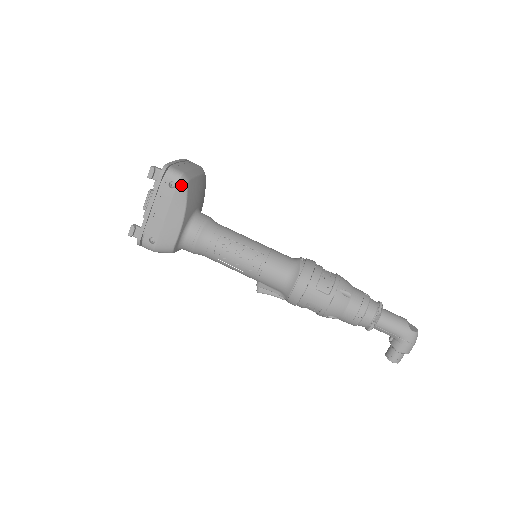
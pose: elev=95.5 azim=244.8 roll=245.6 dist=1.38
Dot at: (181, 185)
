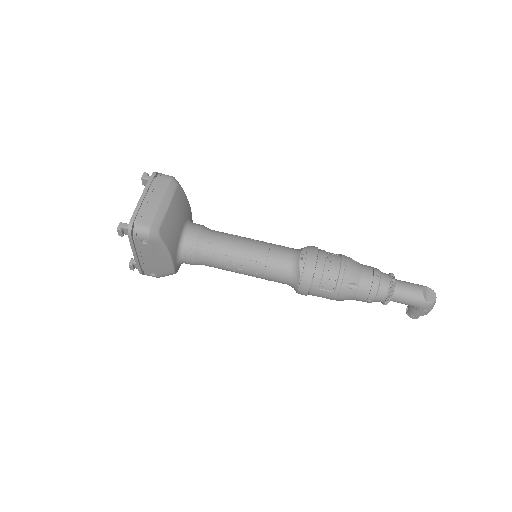
Dot at: (153, 240)
